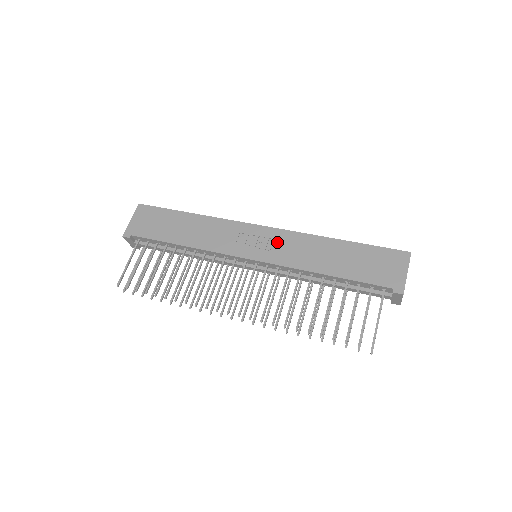
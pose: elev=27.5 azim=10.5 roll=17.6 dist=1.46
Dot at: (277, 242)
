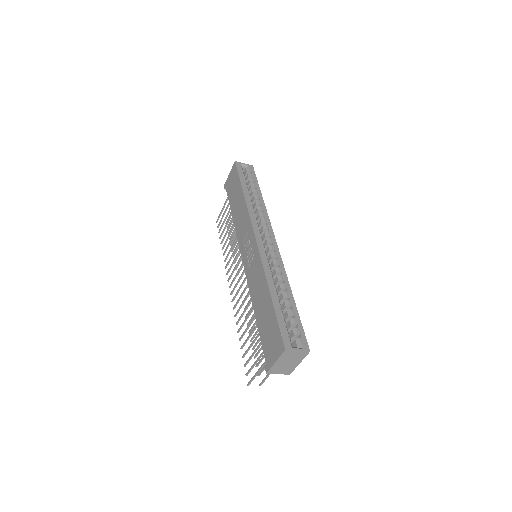
Dot at: (254, 260)
